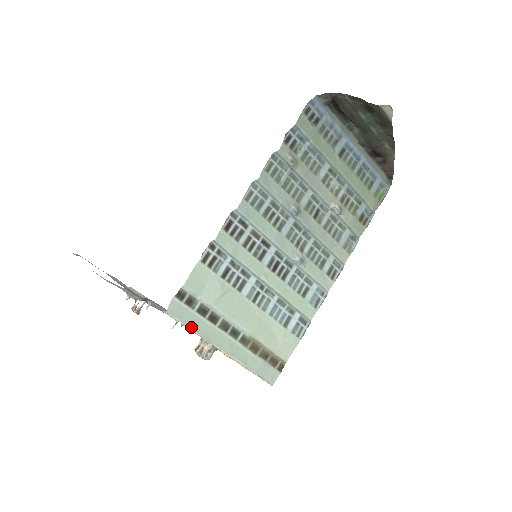
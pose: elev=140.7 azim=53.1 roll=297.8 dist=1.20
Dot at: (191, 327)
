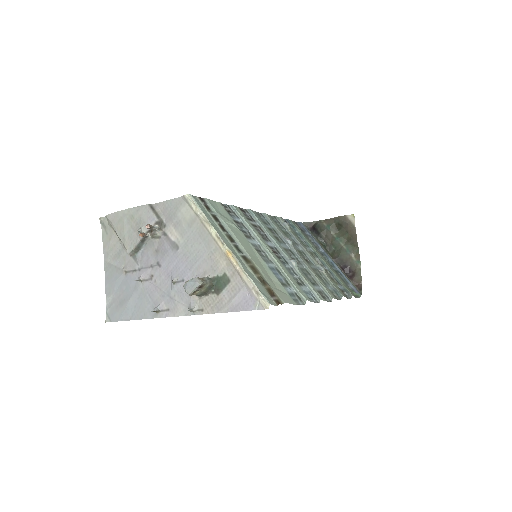
Dot at: (205, 215)
